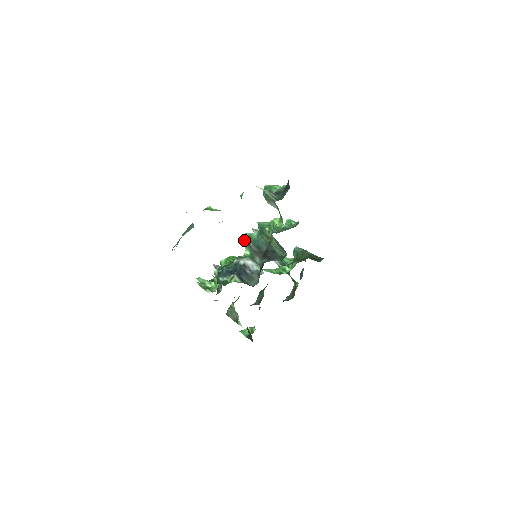
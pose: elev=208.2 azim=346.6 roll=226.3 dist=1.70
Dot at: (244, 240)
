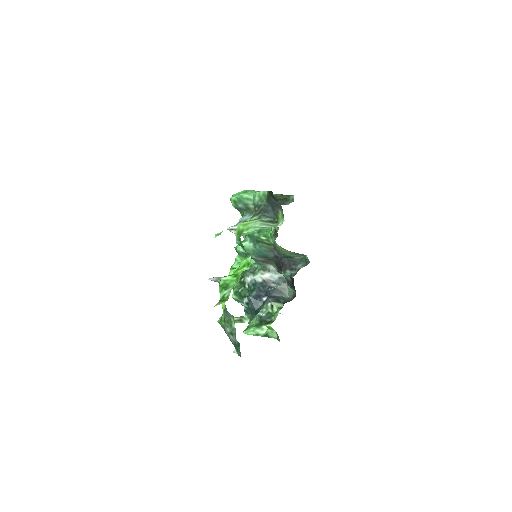
Dot at: (240, 255)
